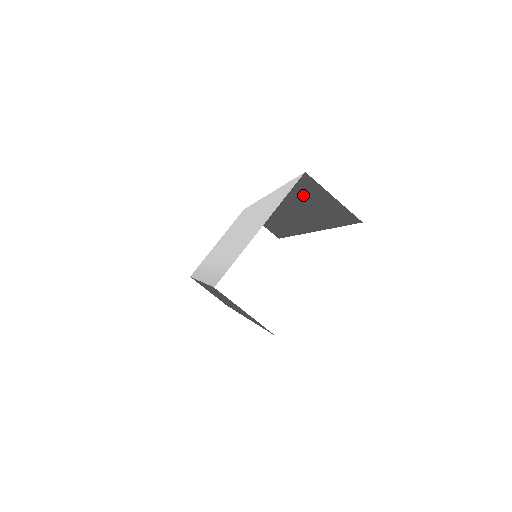
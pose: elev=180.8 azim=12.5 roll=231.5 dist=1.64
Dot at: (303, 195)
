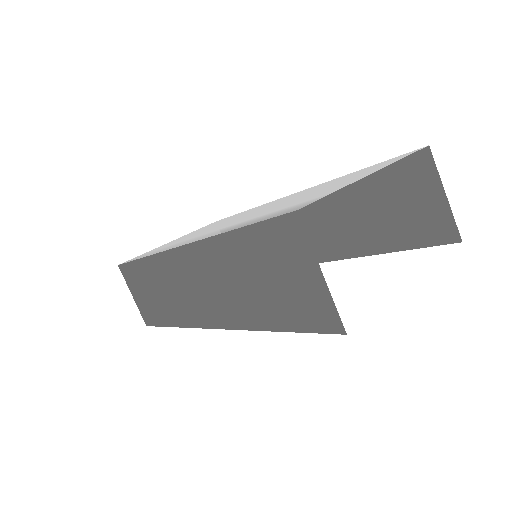
Dot at: (377, 191)
